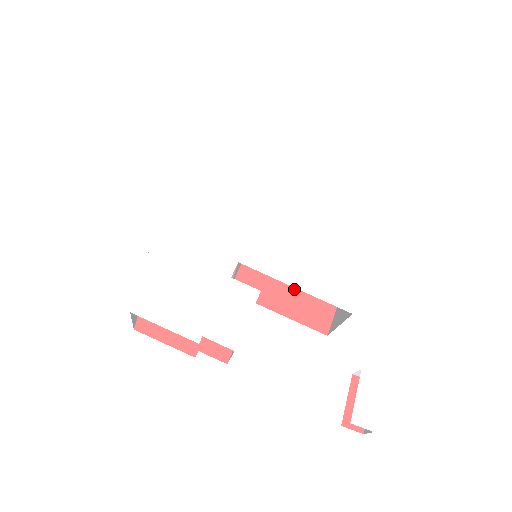
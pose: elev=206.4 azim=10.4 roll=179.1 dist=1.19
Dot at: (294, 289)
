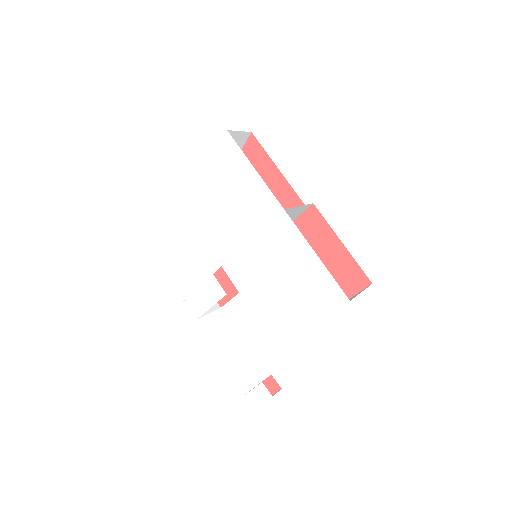
Dot at: occluded
